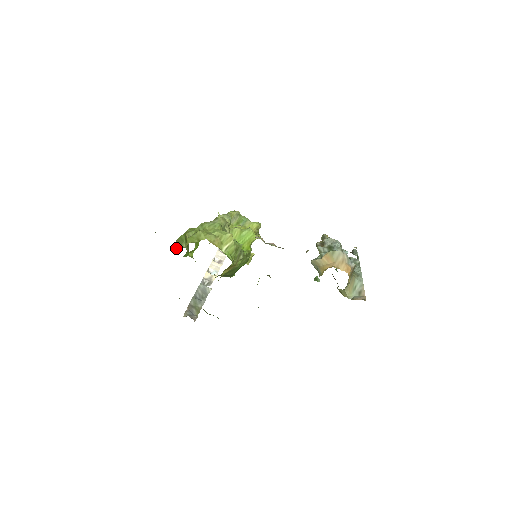
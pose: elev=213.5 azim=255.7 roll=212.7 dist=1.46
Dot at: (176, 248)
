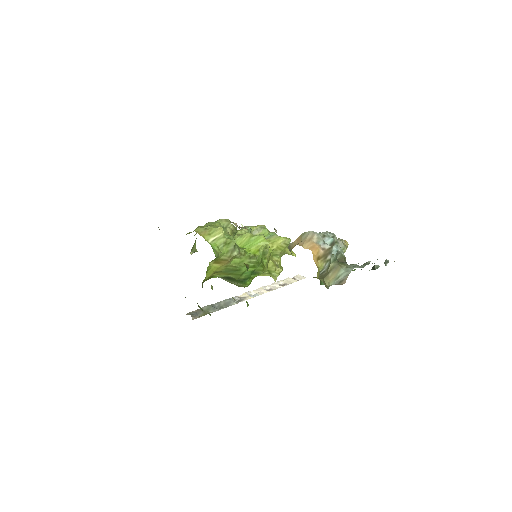
Dot at: (191, 252)
